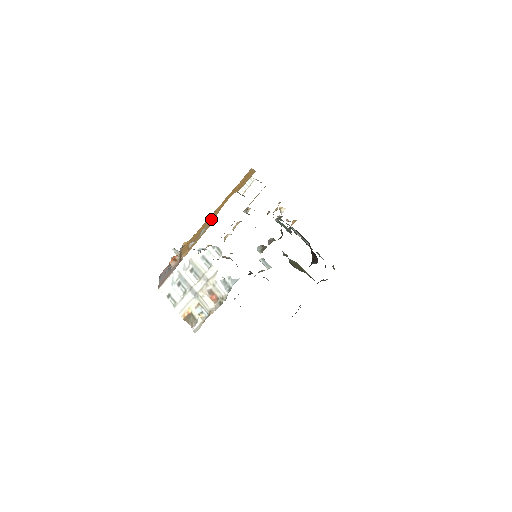
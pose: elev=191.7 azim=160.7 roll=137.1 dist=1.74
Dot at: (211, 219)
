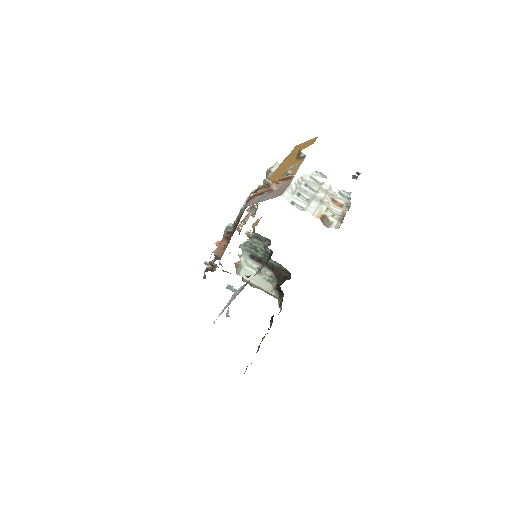
Dot at: (290, 163)
